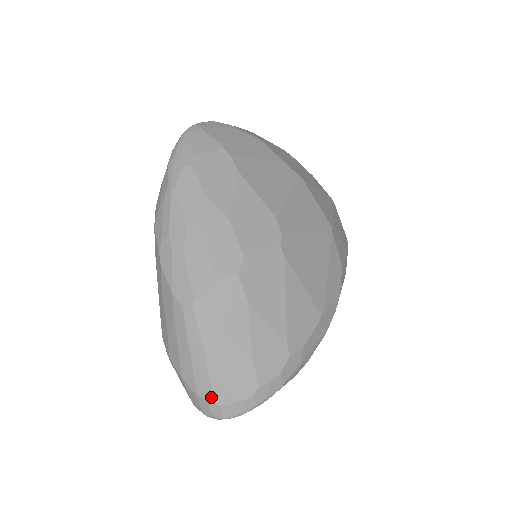
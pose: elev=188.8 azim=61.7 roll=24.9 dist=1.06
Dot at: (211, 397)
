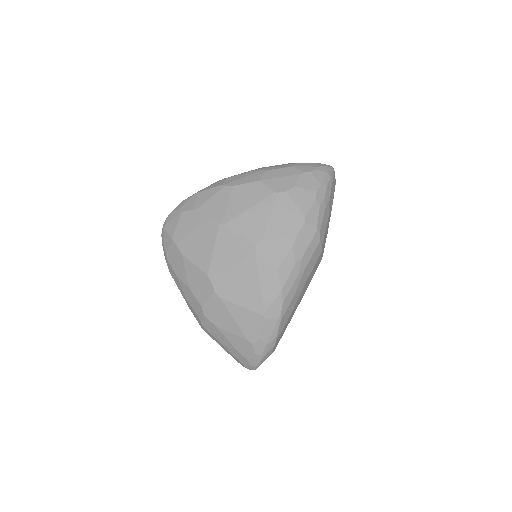
Dot at: occluded
